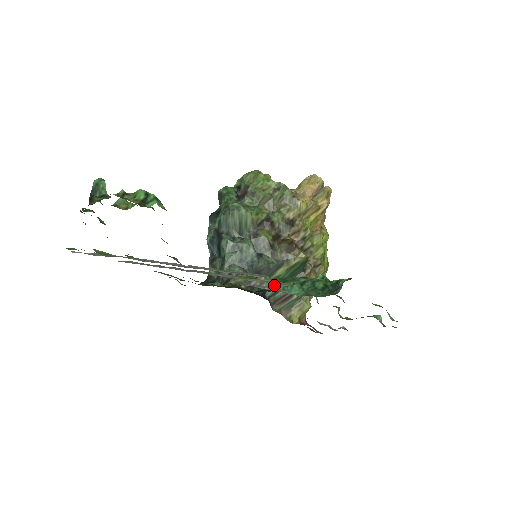
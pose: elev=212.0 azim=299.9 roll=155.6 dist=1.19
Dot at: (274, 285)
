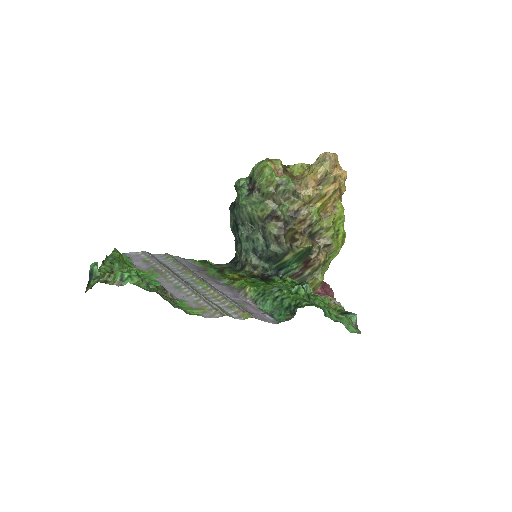
Dot at: (254, 298)
